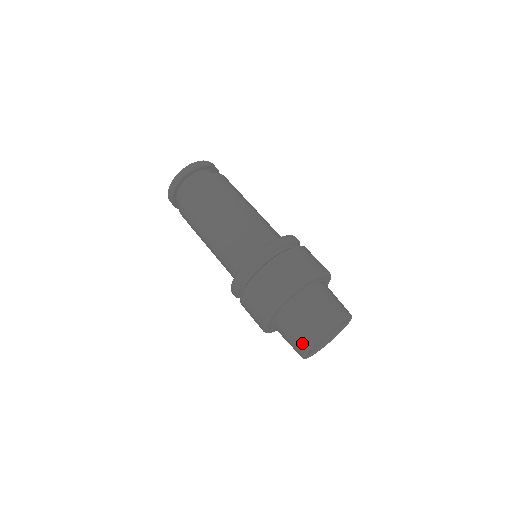
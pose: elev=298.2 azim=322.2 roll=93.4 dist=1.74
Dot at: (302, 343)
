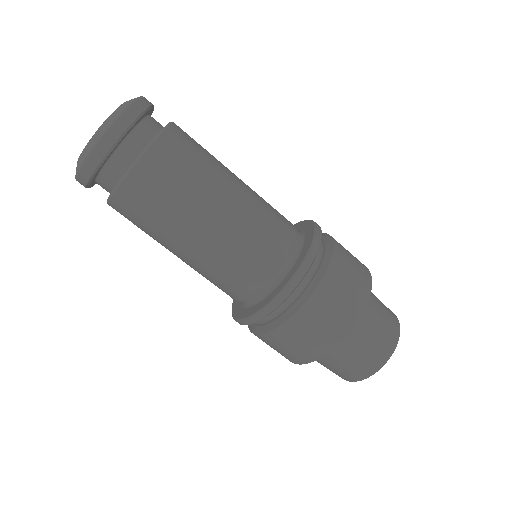
Dot at: (347, 377)
